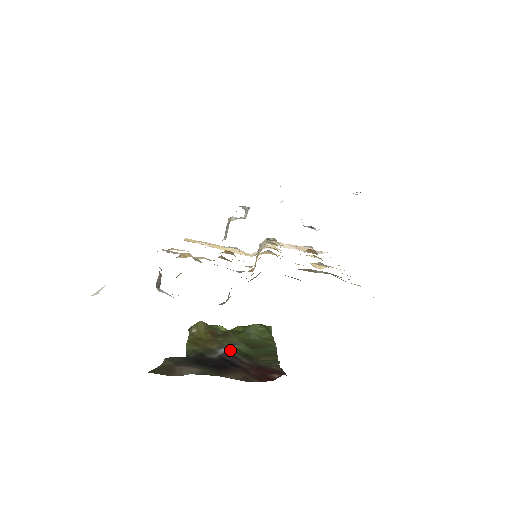
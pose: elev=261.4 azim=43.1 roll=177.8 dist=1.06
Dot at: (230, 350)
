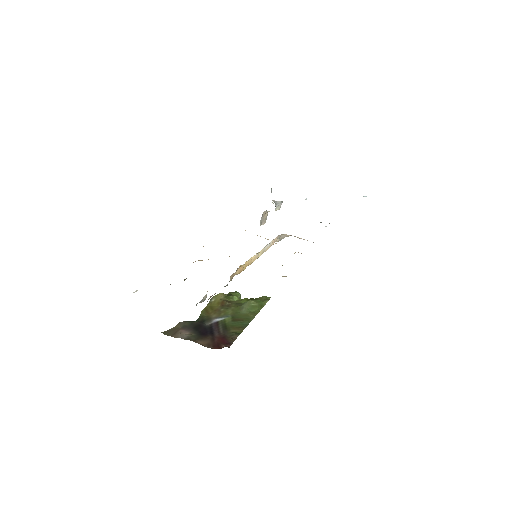
Dot at: (220, 321)
